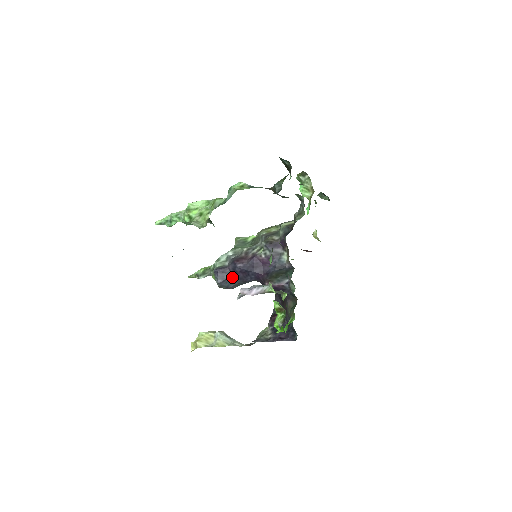
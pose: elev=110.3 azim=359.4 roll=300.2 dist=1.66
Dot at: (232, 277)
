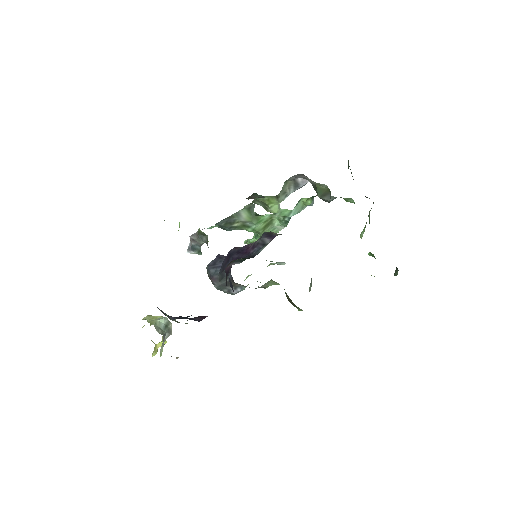
Dot at: occluded
